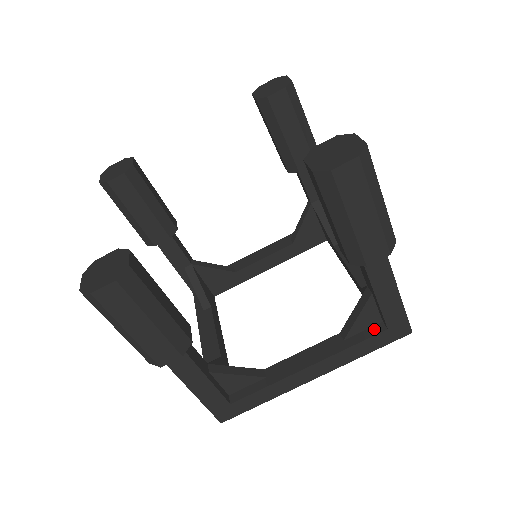
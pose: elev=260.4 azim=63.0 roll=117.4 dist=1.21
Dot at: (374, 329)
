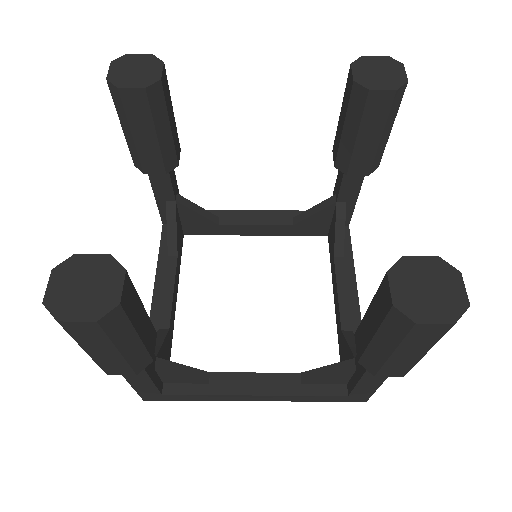
Dot at: (335, 388)
